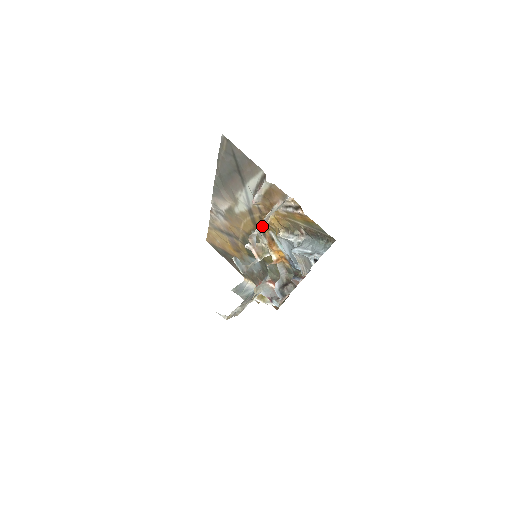
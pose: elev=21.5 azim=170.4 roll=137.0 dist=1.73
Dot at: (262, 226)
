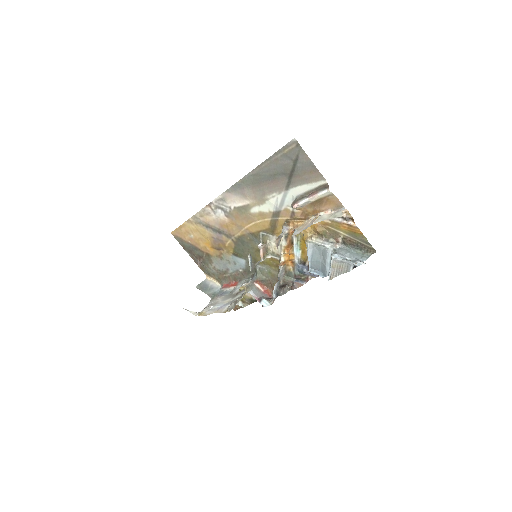
Dot at: (303, 229)
